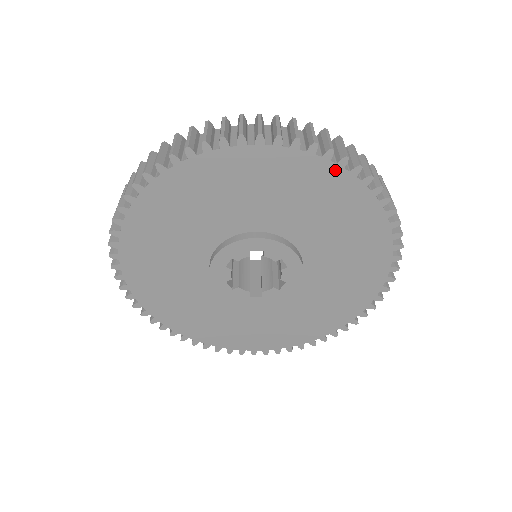
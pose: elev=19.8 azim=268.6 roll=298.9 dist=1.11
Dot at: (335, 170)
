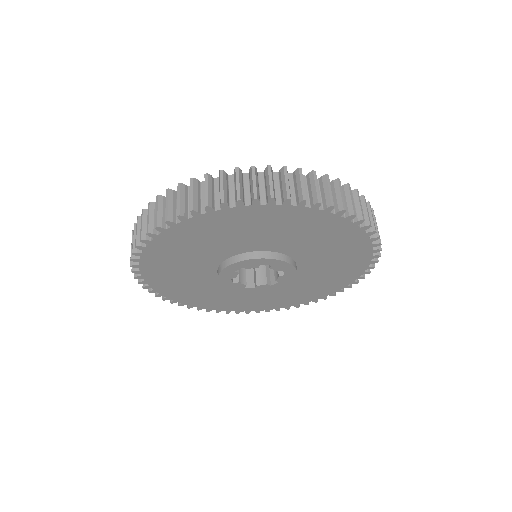
Dot at: (350, 226)
